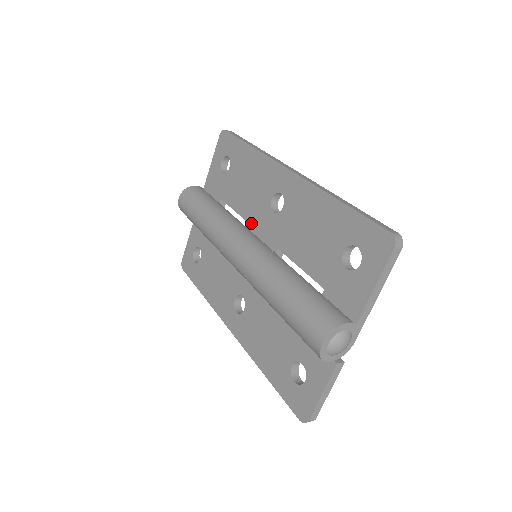
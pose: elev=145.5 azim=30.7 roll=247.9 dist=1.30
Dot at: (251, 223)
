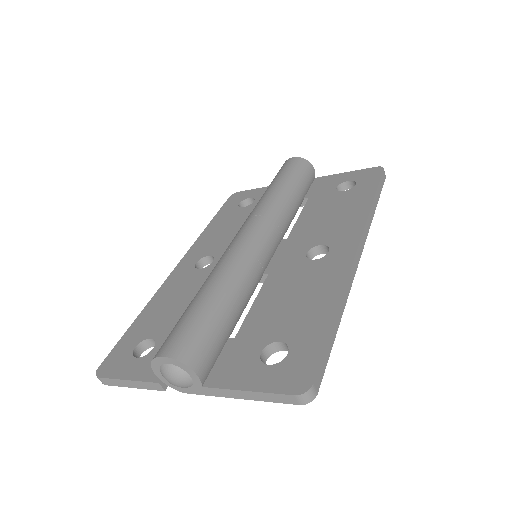
Dot at: (290, 237)
